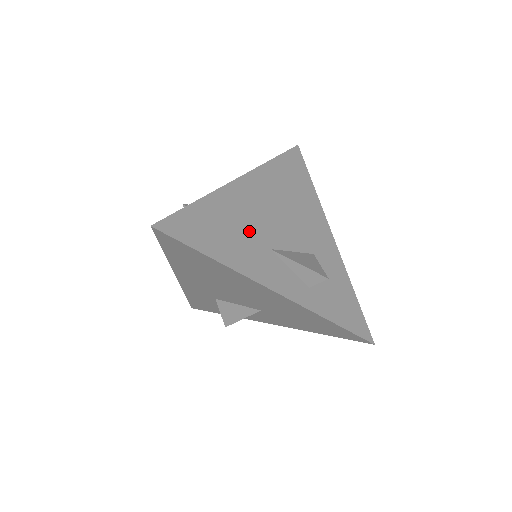
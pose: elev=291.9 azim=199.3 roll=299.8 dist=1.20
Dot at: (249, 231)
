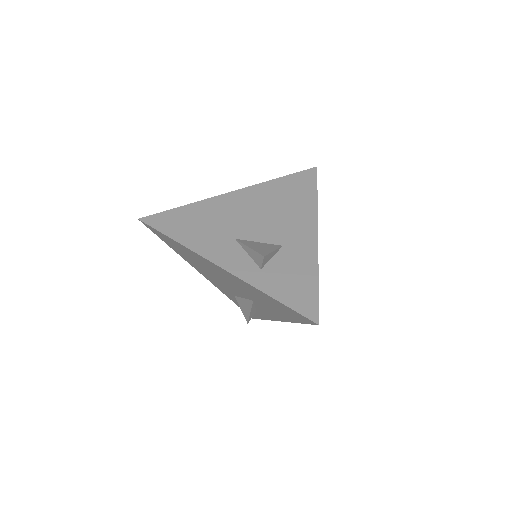
Dot at: (220, 226)
